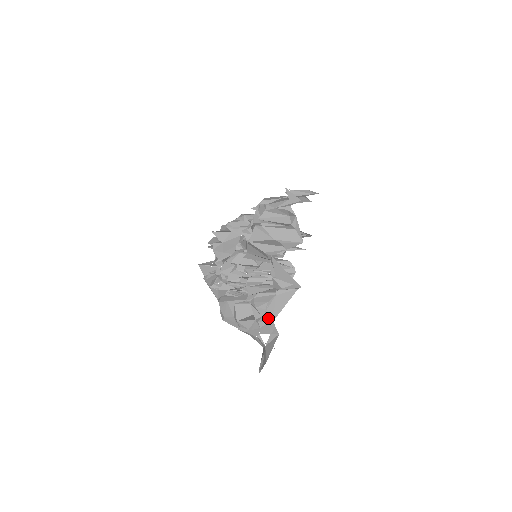
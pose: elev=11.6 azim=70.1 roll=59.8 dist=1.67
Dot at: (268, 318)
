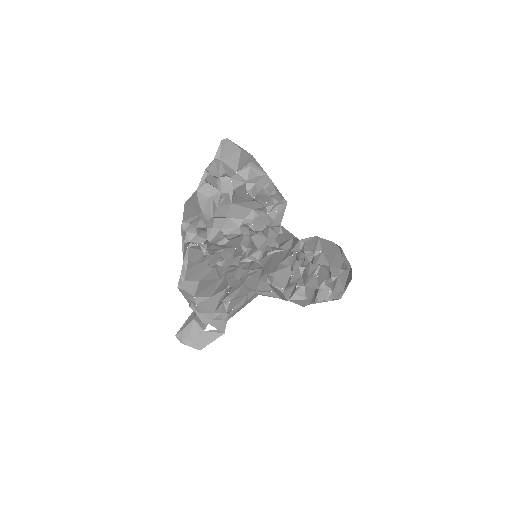
Dot at: (226, 318)
